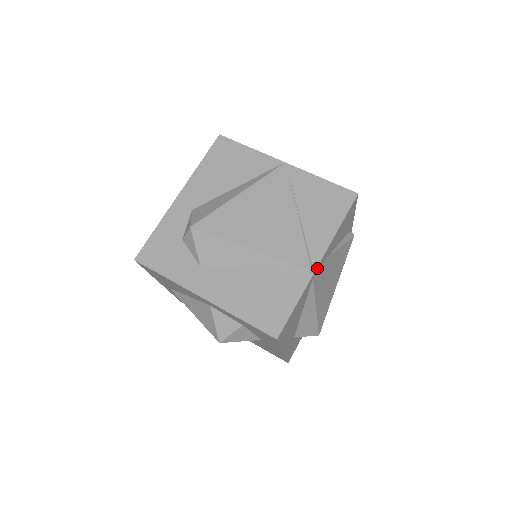
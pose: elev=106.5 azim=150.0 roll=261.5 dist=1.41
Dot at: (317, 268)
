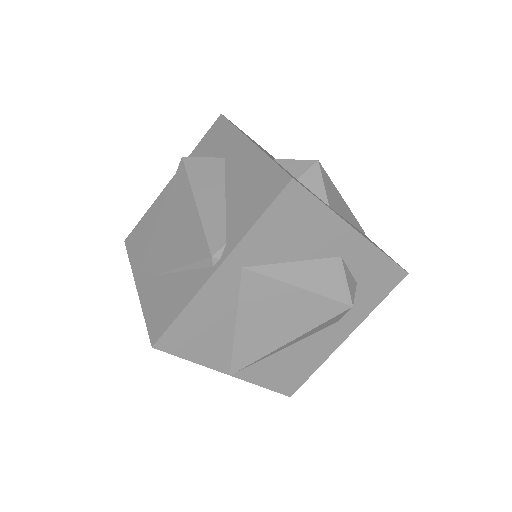
Dot at: occluded
